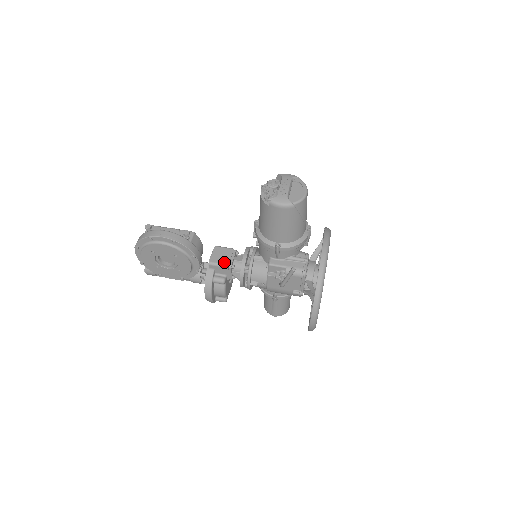
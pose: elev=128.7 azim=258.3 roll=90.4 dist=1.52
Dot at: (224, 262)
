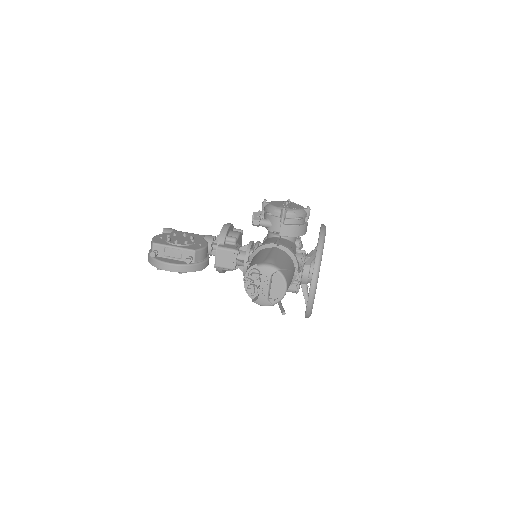
Dot at: (228, 266)
